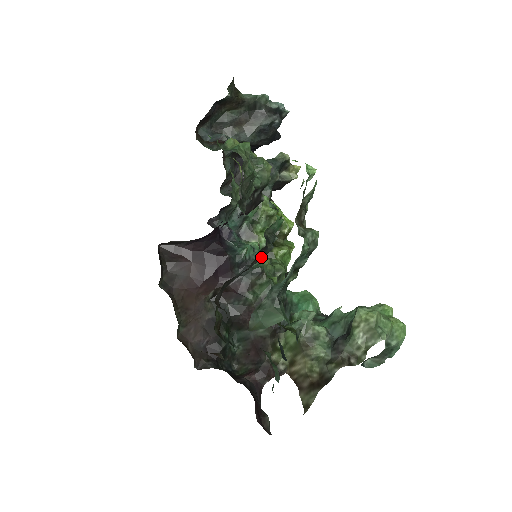
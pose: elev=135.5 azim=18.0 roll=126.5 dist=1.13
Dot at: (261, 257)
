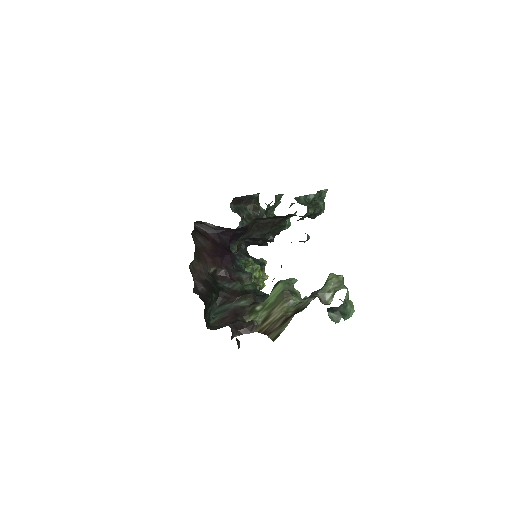
Dot at: (272, 236)
